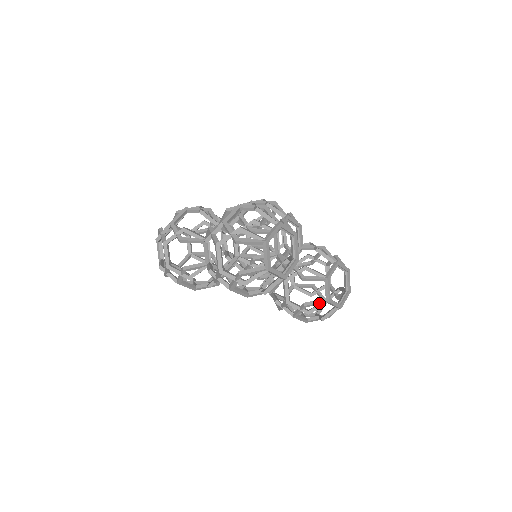
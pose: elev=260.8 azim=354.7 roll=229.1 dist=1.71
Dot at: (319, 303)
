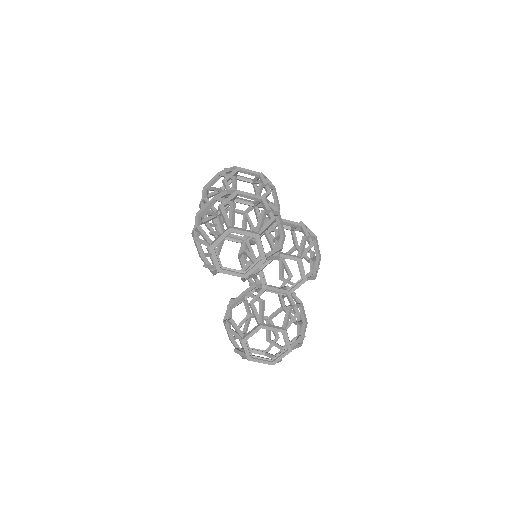
Dot at: (238, 332)
